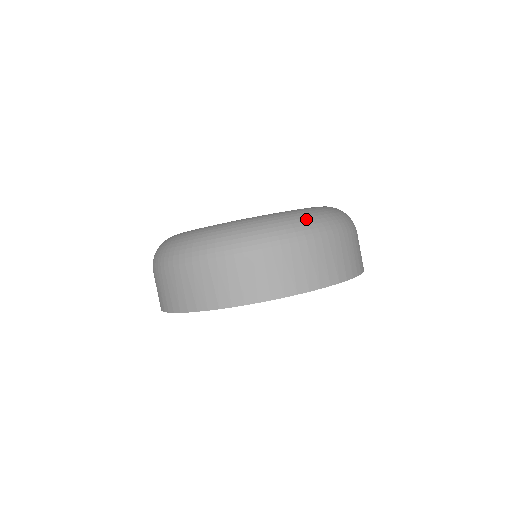
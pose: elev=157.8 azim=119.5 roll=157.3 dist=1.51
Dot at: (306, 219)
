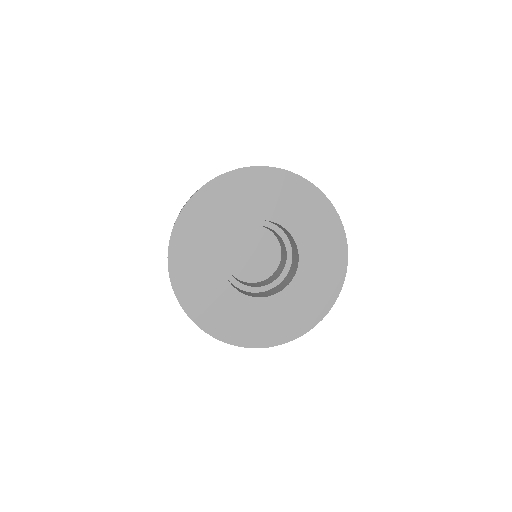
Dot at: occluded
